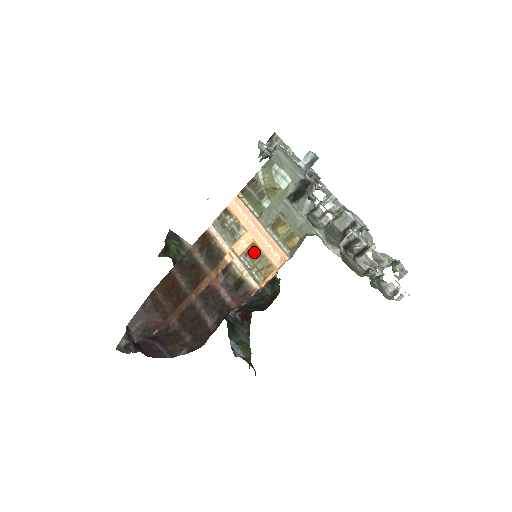
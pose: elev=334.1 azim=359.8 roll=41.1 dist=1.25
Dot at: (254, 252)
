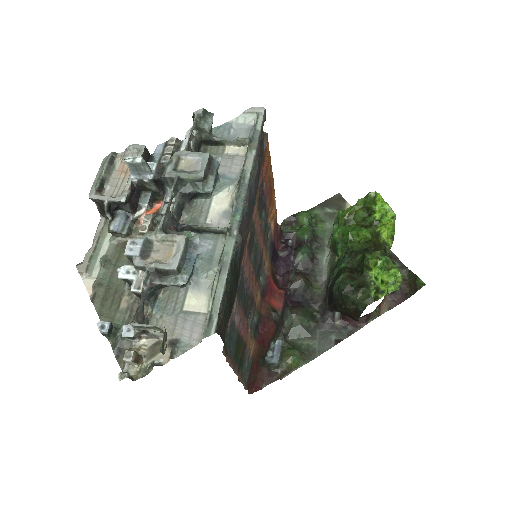
Dot at: occluded
